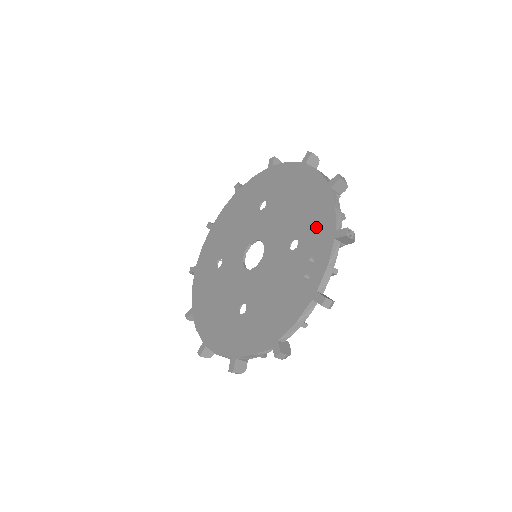
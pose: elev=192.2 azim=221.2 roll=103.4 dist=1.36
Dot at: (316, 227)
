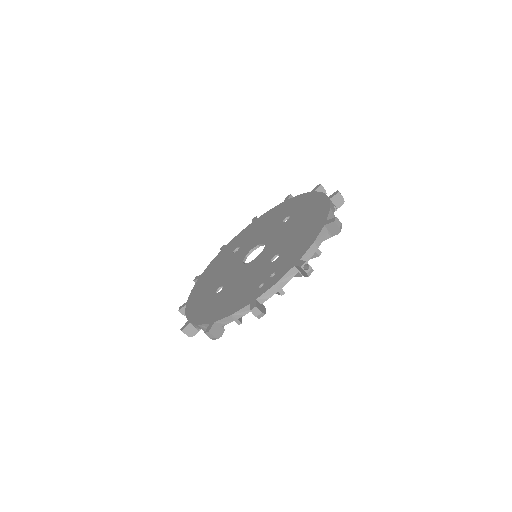
Dot at: (294, 251)
